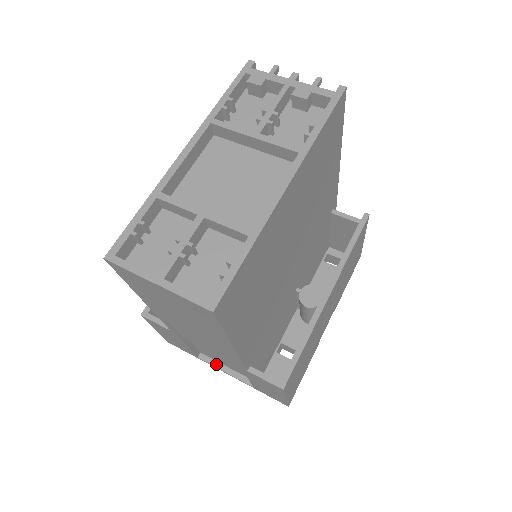
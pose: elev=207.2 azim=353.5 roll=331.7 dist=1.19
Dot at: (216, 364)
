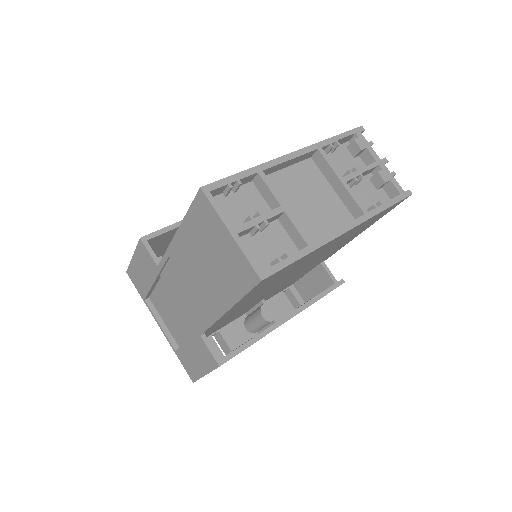
Dot at: (156, 314)
